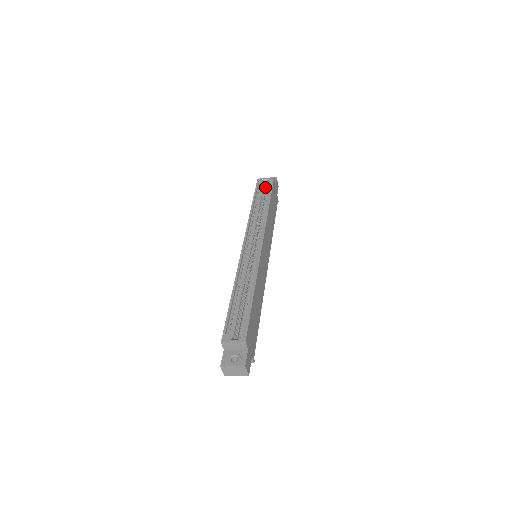
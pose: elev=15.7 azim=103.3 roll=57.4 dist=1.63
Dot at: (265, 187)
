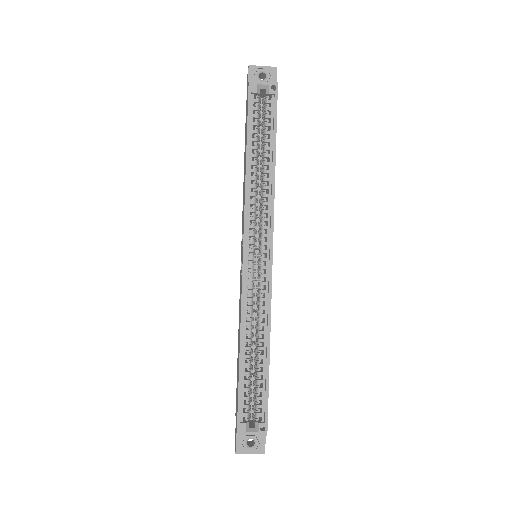
Dot at: (260, 98)
